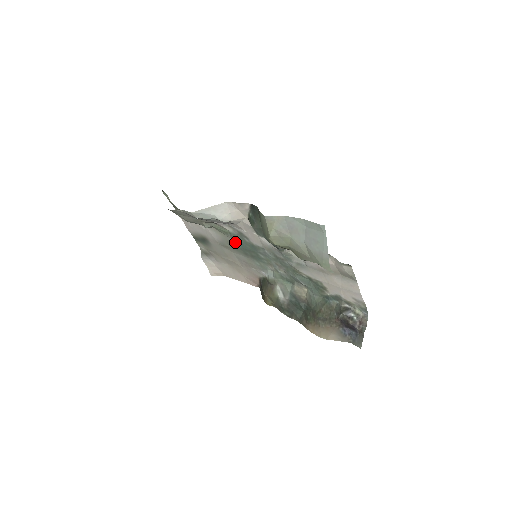
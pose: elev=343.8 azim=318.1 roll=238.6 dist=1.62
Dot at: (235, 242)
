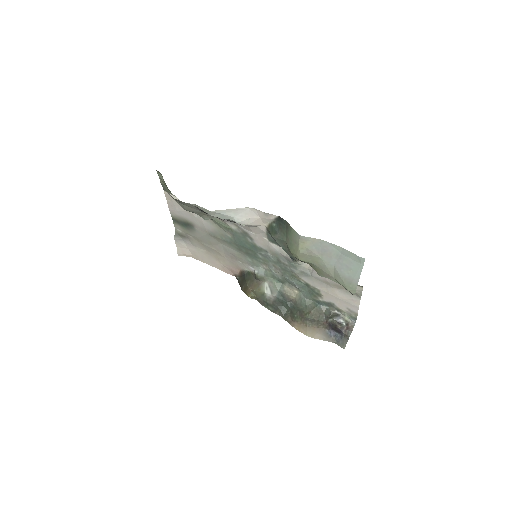
Dot at: (232, 238)
